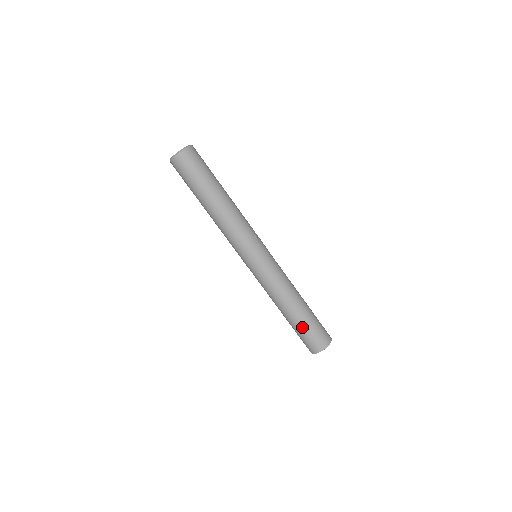
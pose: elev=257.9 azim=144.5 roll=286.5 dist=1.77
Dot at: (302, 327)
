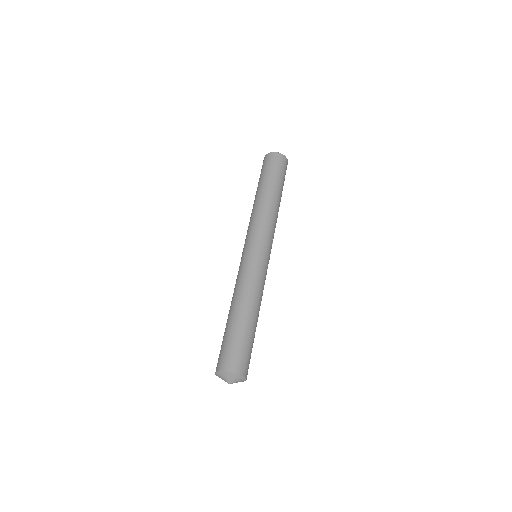
Dot at: (237, 333)
